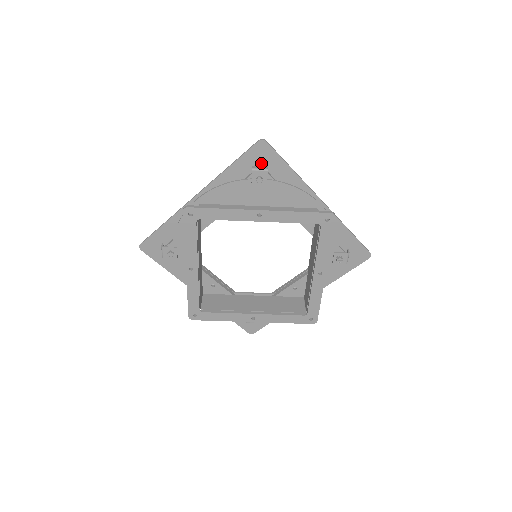
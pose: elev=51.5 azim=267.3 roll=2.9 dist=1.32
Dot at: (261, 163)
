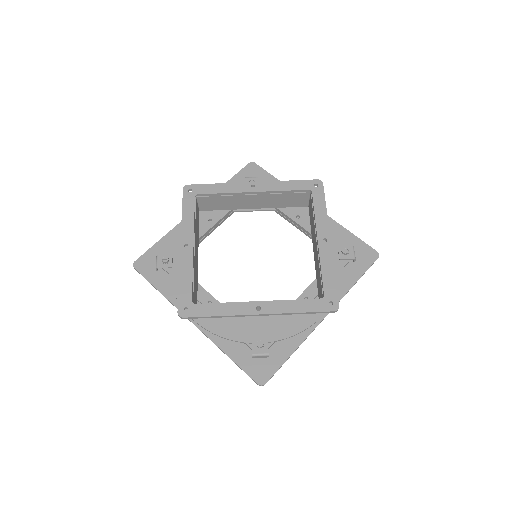
Dot at: occluded
